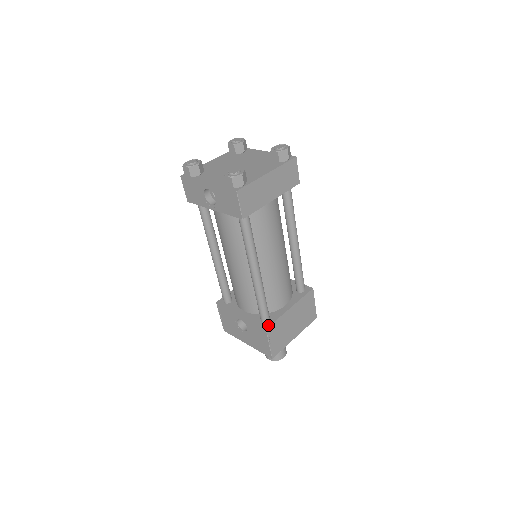
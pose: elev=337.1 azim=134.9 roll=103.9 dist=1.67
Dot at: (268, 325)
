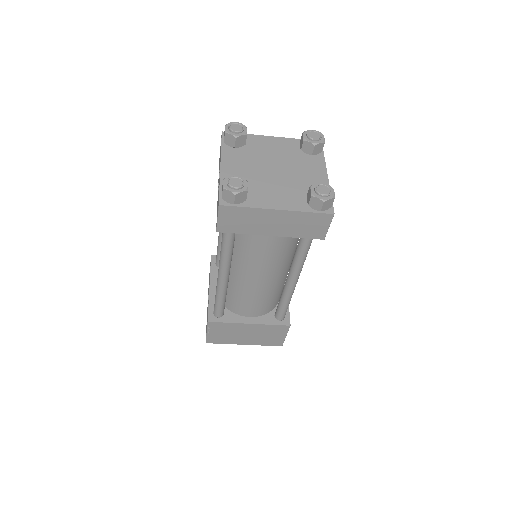
Dot at: (213, 320)
